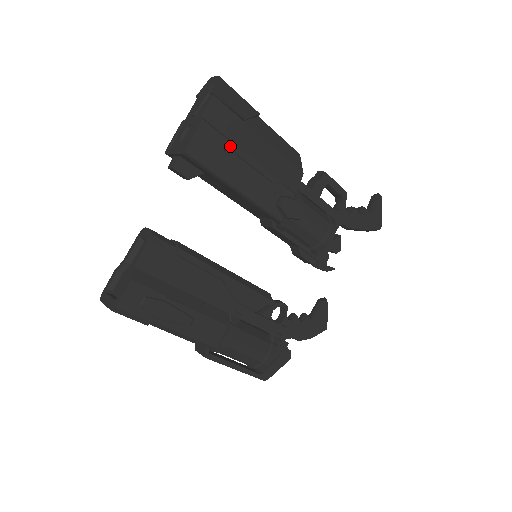
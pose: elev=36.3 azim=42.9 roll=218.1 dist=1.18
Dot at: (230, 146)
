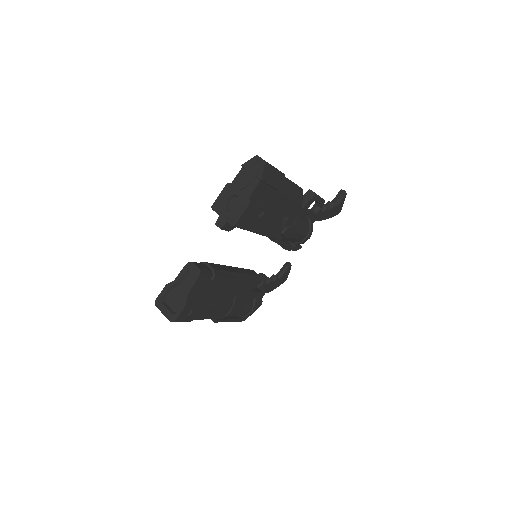
Dot at: (263, 211)
